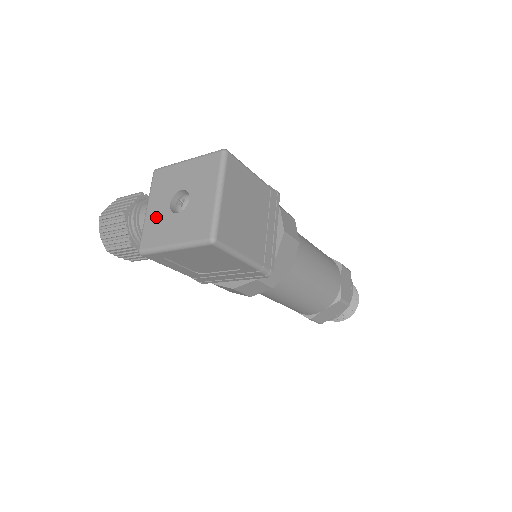
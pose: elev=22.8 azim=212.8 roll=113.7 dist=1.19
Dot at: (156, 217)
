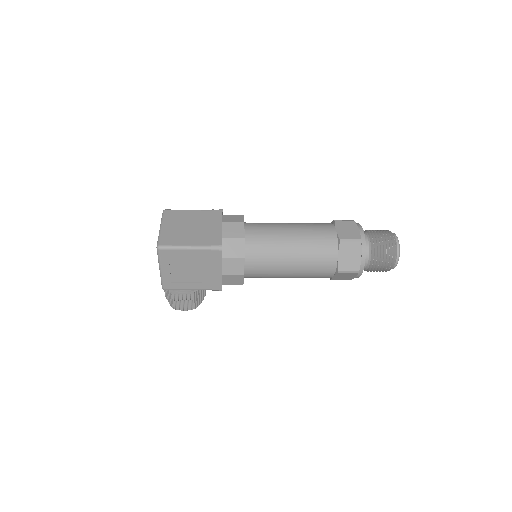
Dot at: occluded
